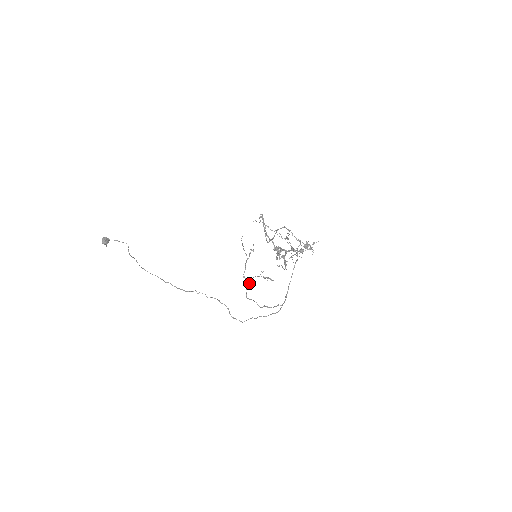
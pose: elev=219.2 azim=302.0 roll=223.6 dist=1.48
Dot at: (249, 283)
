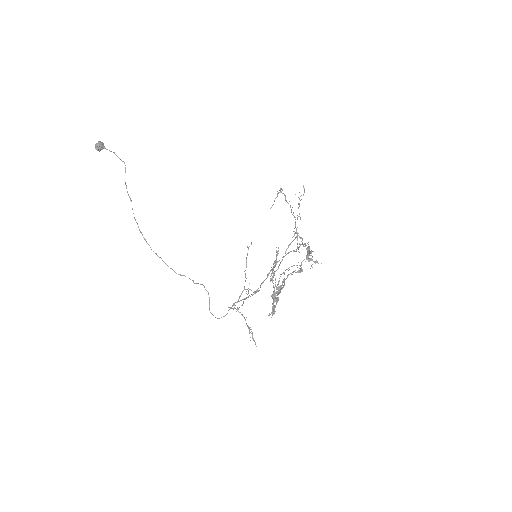
Dot at: (236, 311)
